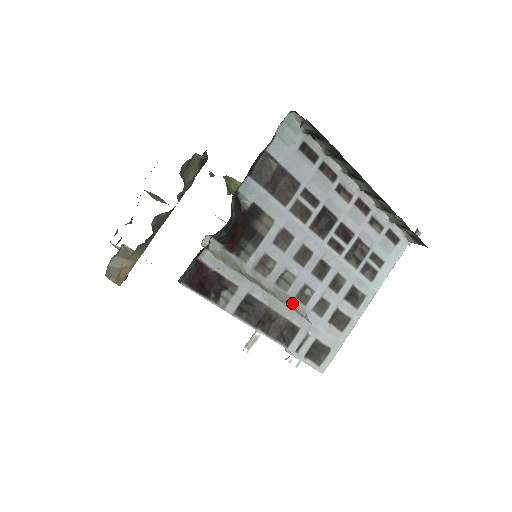
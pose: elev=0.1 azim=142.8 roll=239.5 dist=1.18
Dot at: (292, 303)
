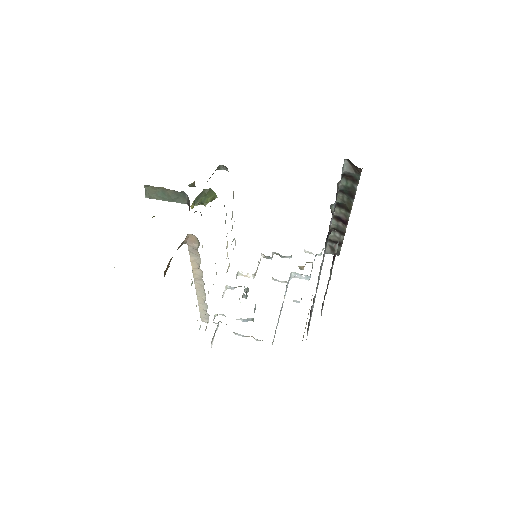
Dot at: occluded
